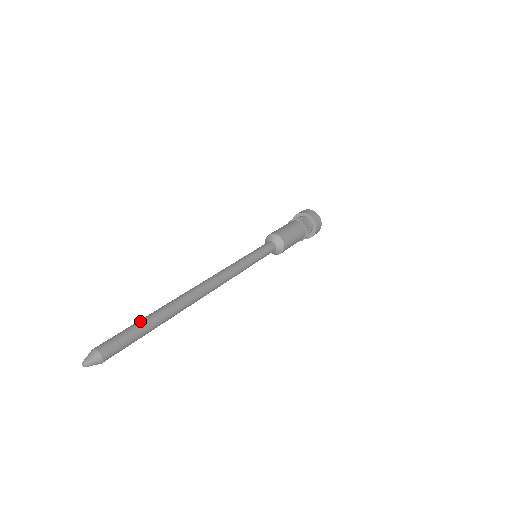
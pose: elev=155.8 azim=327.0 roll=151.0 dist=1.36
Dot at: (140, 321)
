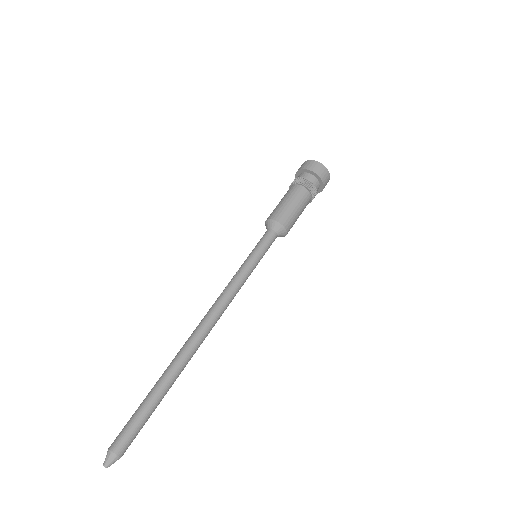
Dot at: (150, 404)
